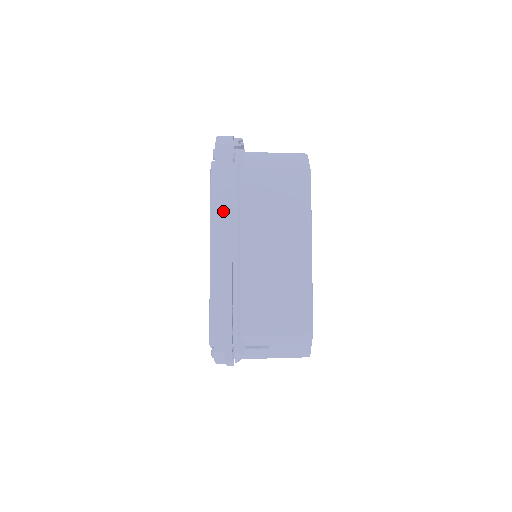
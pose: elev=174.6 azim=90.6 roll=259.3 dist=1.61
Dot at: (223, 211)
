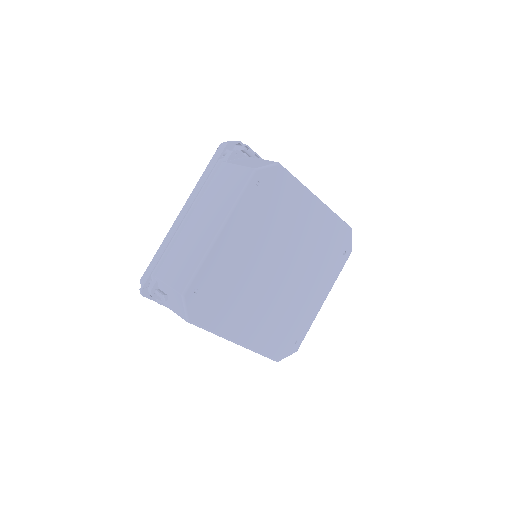
Dot at: (197, 189)
